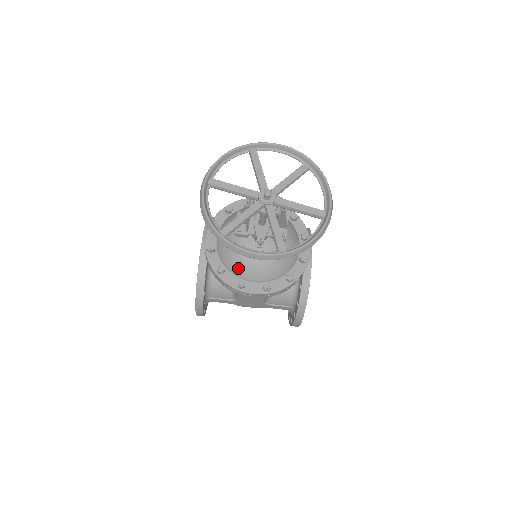
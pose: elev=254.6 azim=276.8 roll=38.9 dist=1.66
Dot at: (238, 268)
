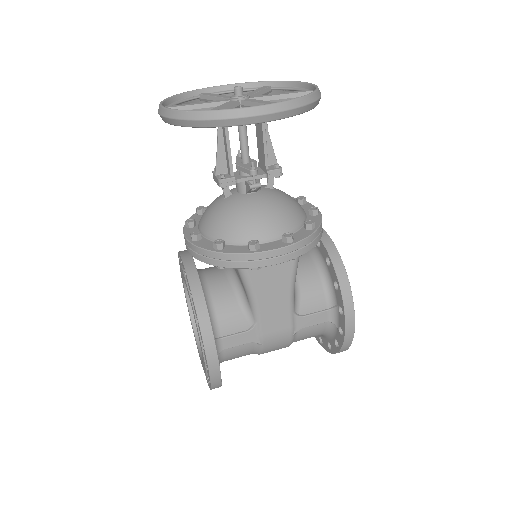
Dot at: (240, 231)
